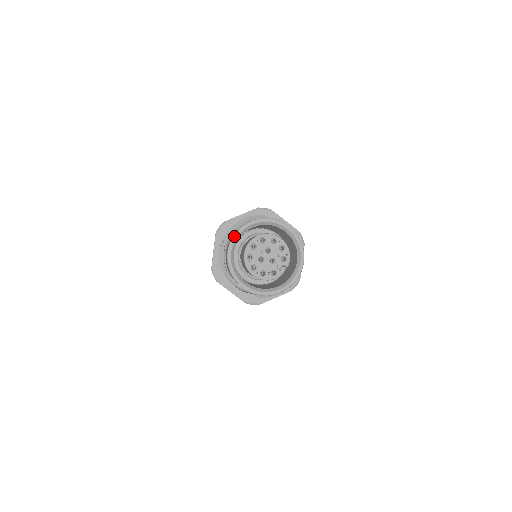
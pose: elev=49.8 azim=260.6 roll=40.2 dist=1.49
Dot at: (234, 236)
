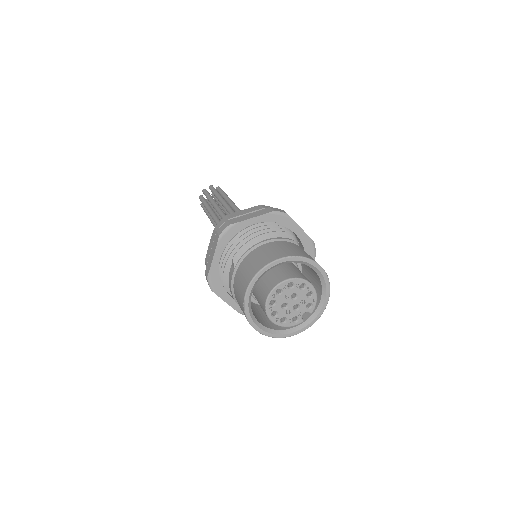
Dot at: (257, 275)
